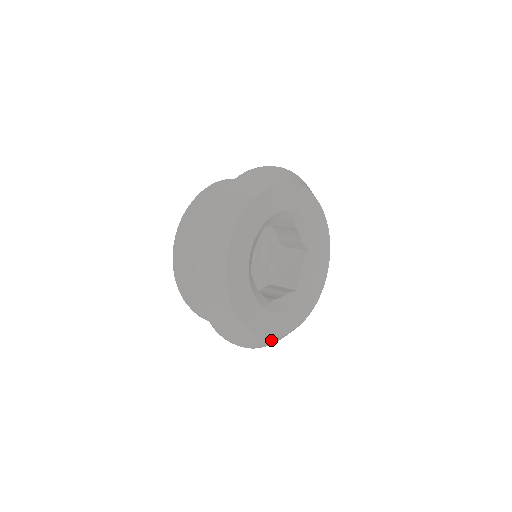
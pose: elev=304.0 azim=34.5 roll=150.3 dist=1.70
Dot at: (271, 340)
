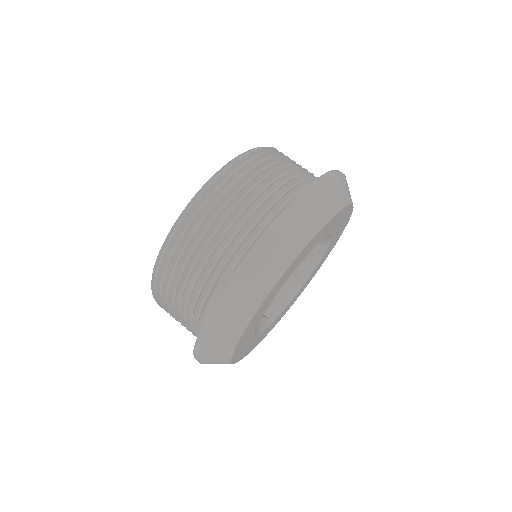
Dot at: (225, 363)
